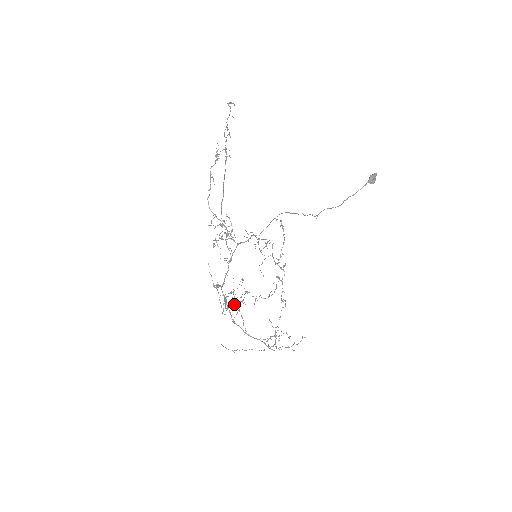
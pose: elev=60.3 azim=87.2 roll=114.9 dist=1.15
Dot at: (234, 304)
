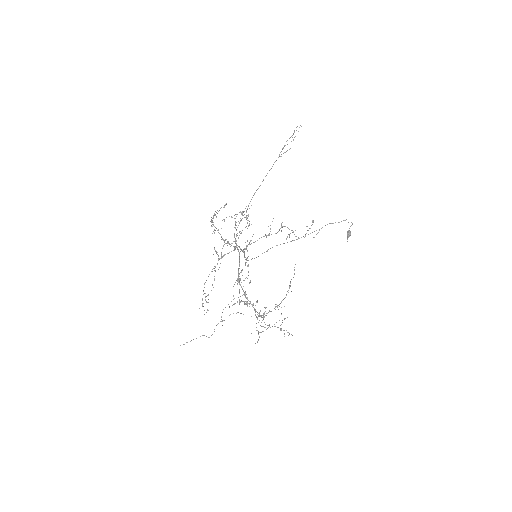
Dot at: occluded
